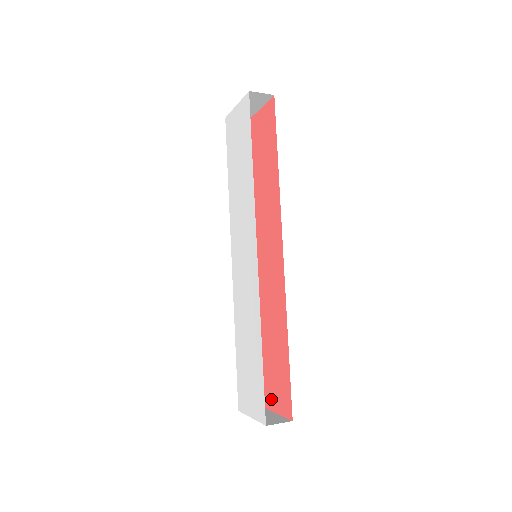
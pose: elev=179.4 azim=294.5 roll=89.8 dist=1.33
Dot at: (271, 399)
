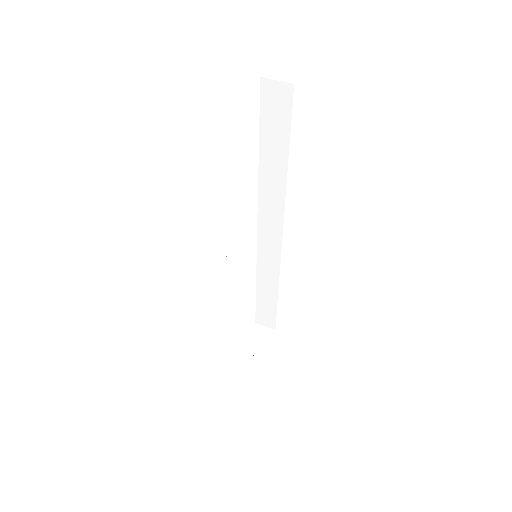
Dot at: occluded
